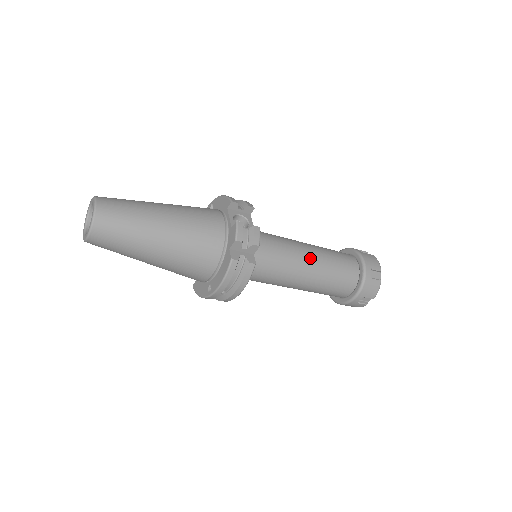
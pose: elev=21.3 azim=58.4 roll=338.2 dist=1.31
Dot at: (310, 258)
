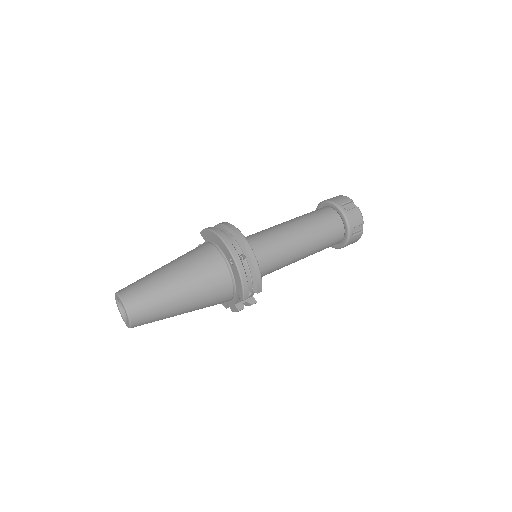
Dot at: occluded
